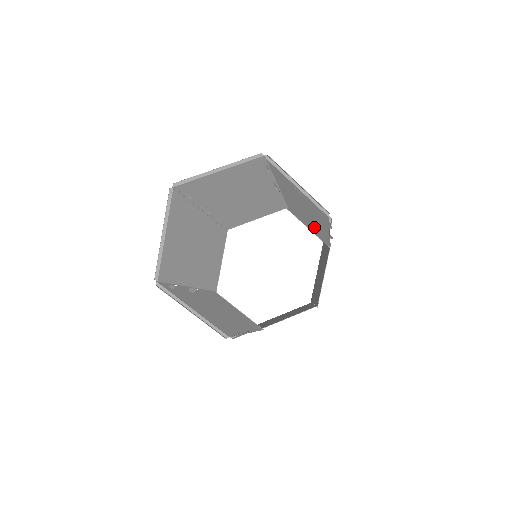
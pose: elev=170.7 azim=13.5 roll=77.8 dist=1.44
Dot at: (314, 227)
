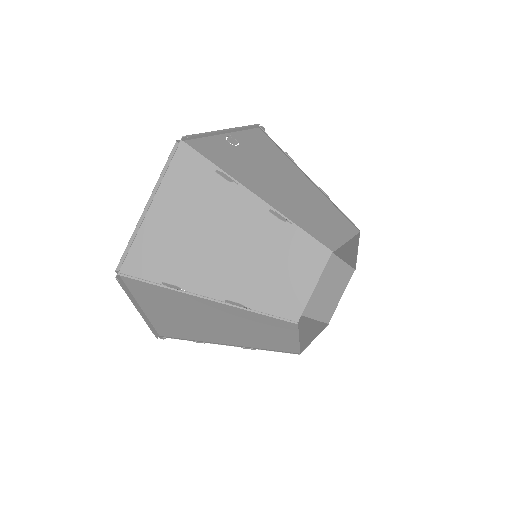
Dot at: (330, 219)
